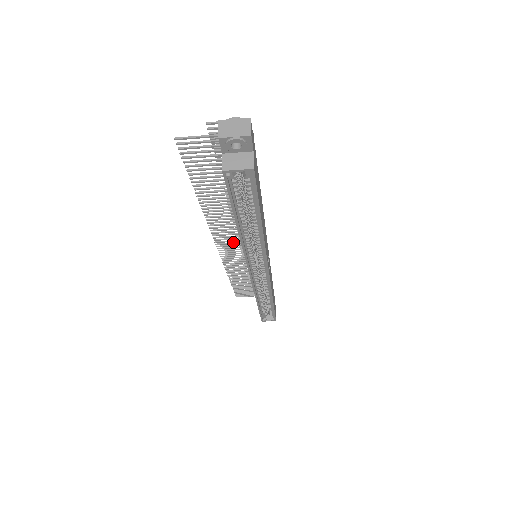
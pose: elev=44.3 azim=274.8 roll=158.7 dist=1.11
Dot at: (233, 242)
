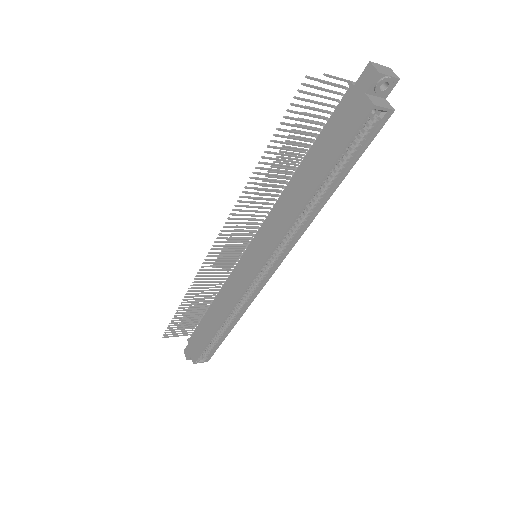
Dot at: (232, 241)
